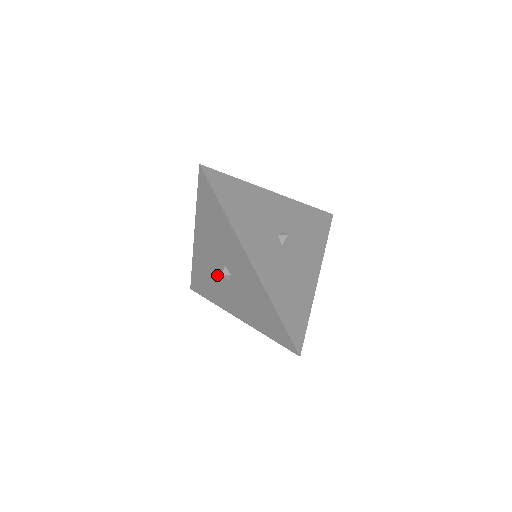
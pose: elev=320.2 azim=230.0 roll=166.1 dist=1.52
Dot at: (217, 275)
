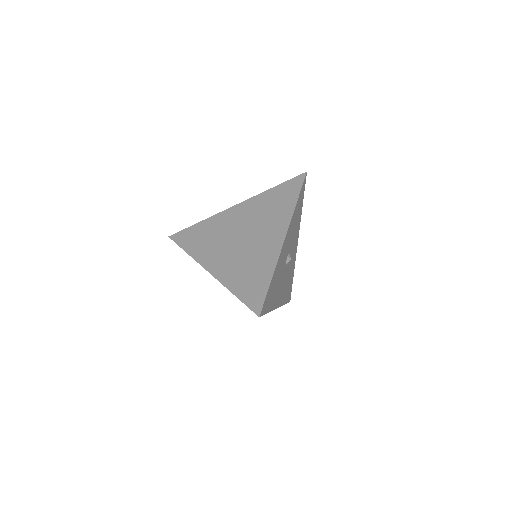
Dot at: occluded
